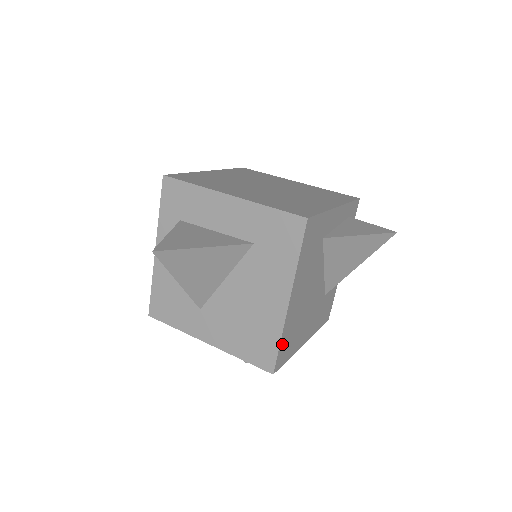
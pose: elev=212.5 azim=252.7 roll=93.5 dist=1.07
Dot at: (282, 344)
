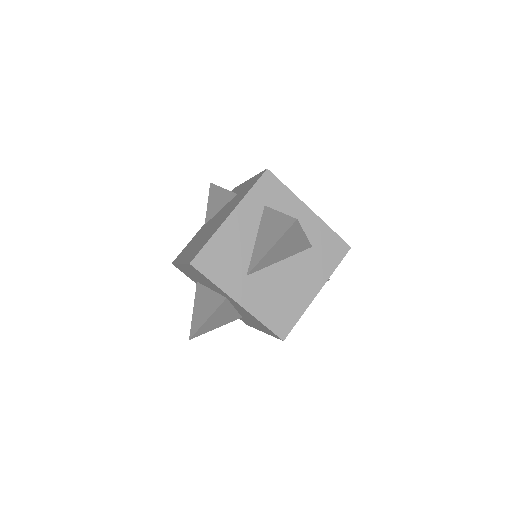
Dot at: (295, 321)
